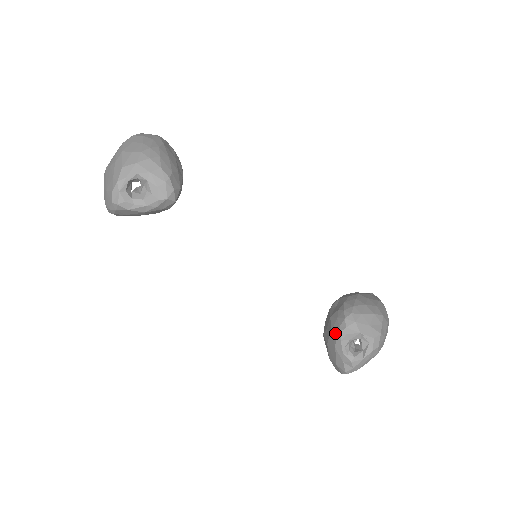
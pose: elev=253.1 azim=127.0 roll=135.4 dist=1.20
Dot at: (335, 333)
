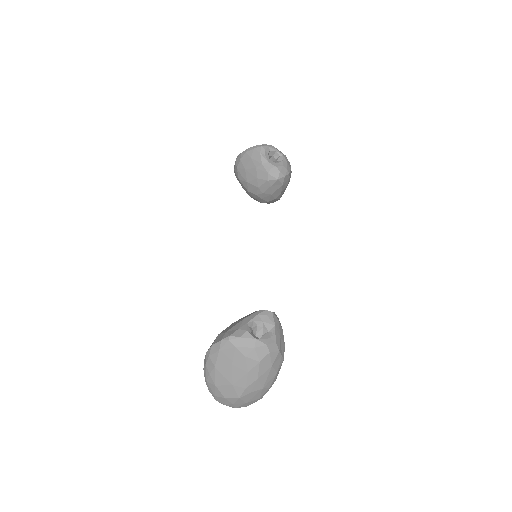
Dot at: occluded
